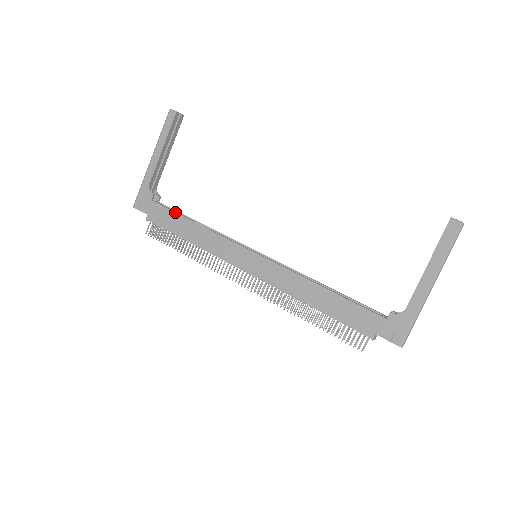
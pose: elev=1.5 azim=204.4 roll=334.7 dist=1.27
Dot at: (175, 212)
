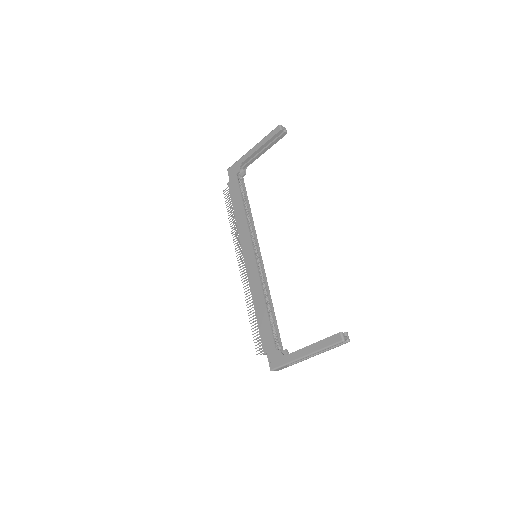
Dot at: (241, 193)
